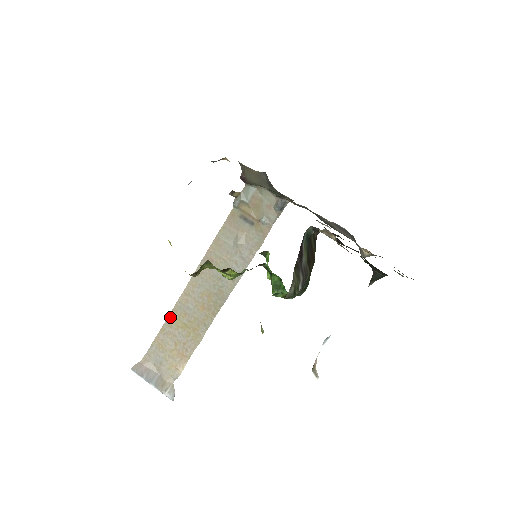
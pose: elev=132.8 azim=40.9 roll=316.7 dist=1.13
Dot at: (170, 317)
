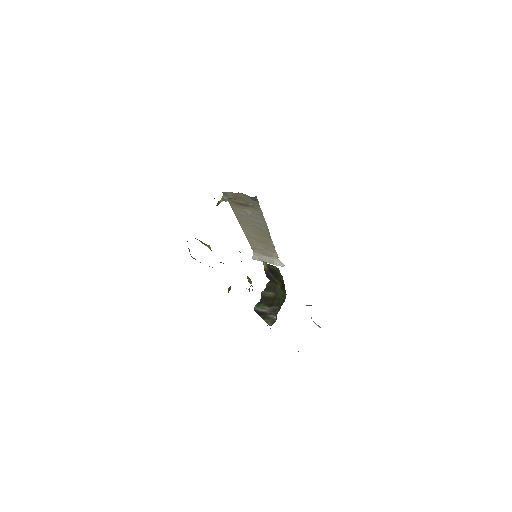
Dot at: (249, 240)
